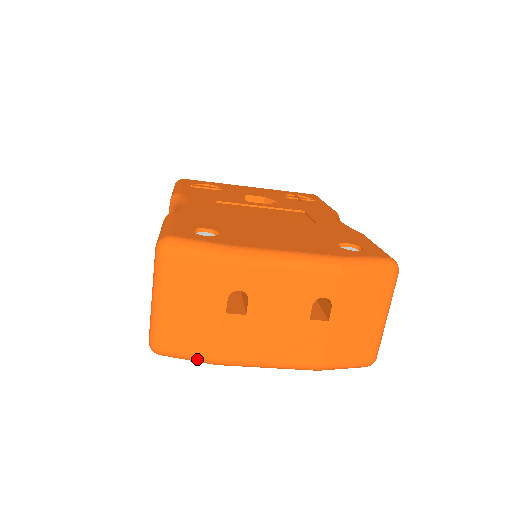
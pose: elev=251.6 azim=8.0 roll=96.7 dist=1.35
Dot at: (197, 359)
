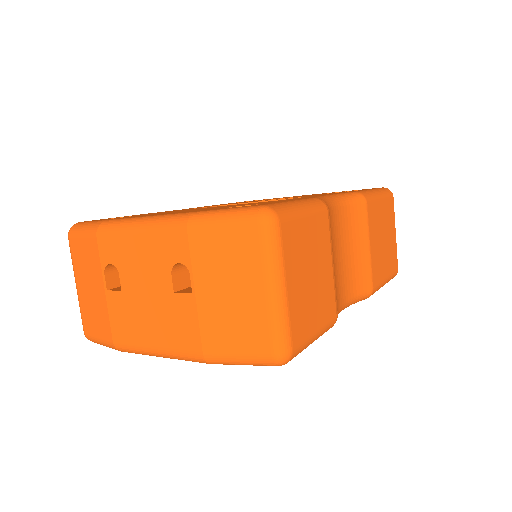
Dot at: (105, 344)
